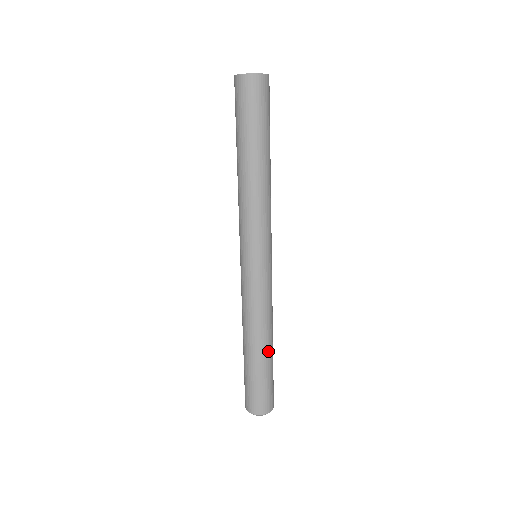
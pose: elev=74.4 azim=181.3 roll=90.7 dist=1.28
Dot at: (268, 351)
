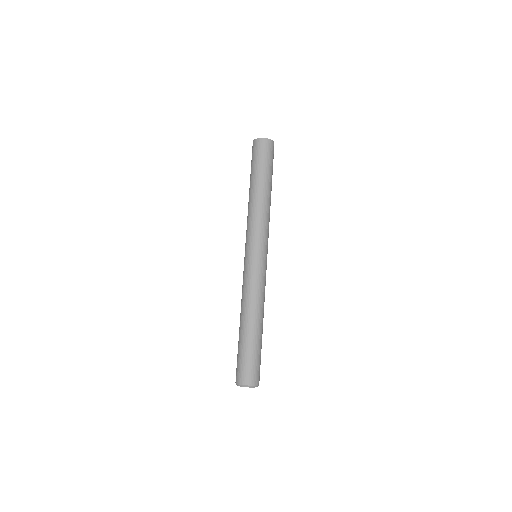
Dot at: (255, 328)
